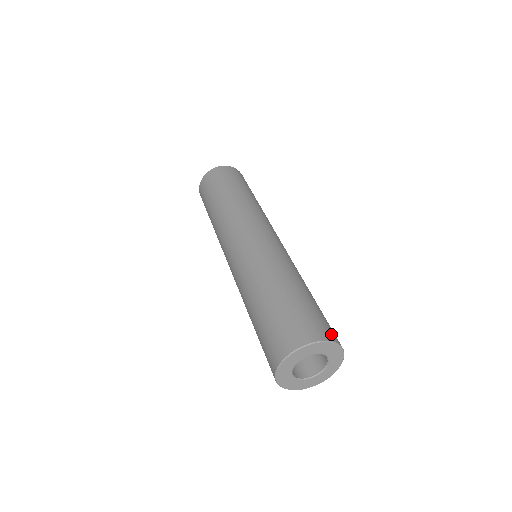
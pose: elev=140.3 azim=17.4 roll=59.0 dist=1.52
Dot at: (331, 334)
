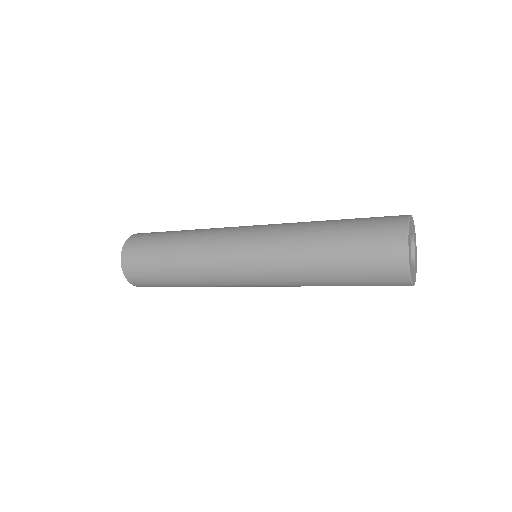
Dot at: occluded
